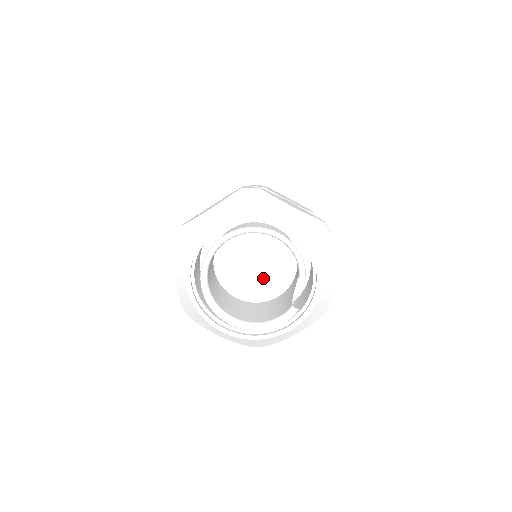
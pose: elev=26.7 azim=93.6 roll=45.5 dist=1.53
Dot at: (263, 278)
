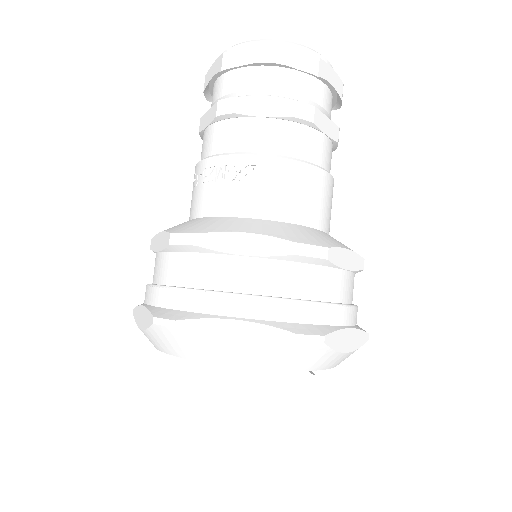
Dot at: occluded
